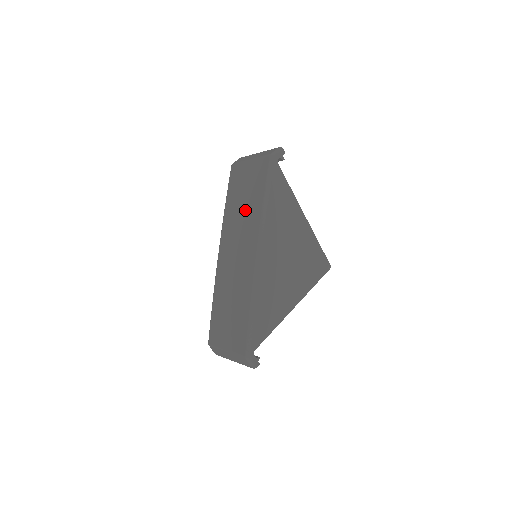
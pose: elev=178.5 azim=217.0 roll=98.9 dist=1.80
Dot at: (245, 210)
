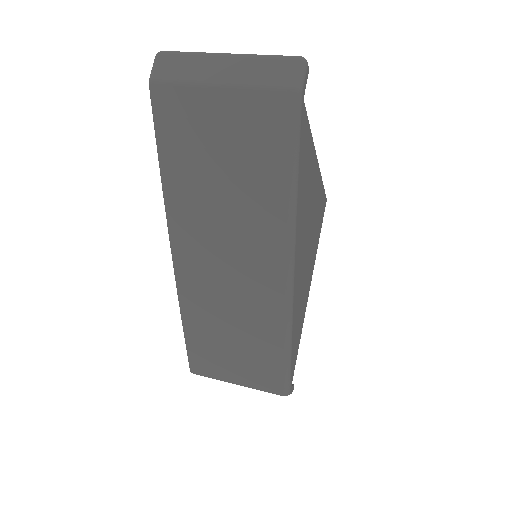
Dot at: (235, 199)
